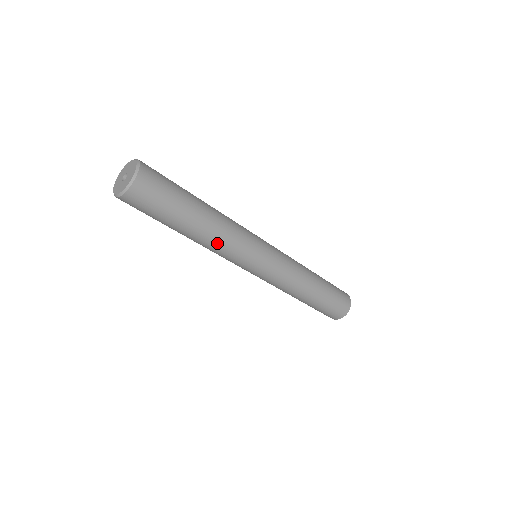
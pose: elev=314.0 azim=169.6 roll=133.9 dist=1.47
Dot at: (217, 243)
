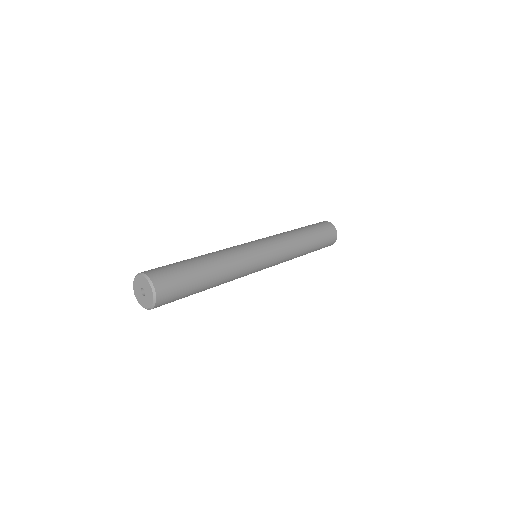
Dot at: (230, 277)
